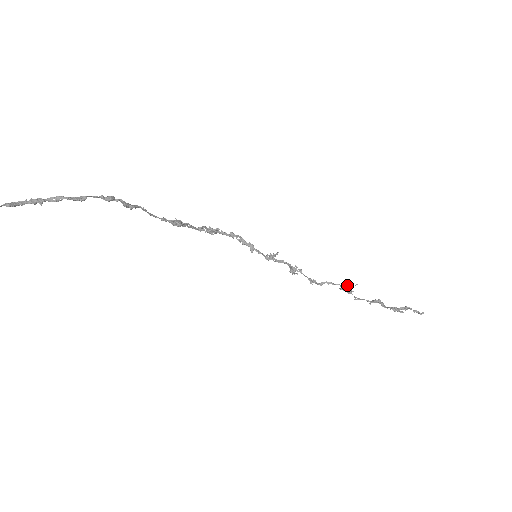
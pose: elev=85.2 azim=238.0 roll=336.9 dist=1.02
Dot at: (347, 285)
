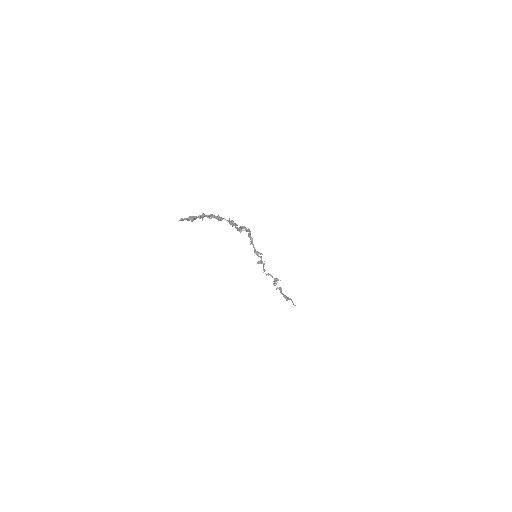
Dot at: (277, 280)
